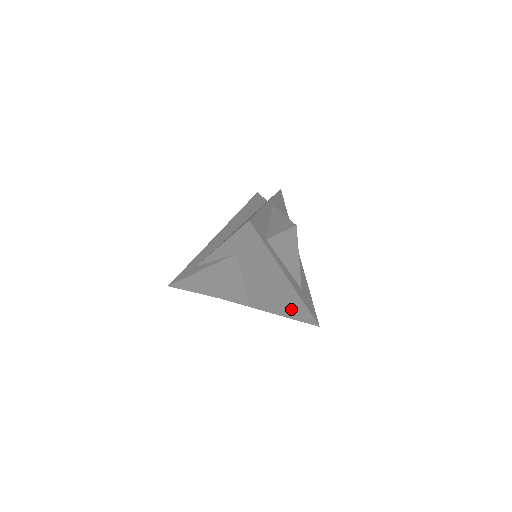
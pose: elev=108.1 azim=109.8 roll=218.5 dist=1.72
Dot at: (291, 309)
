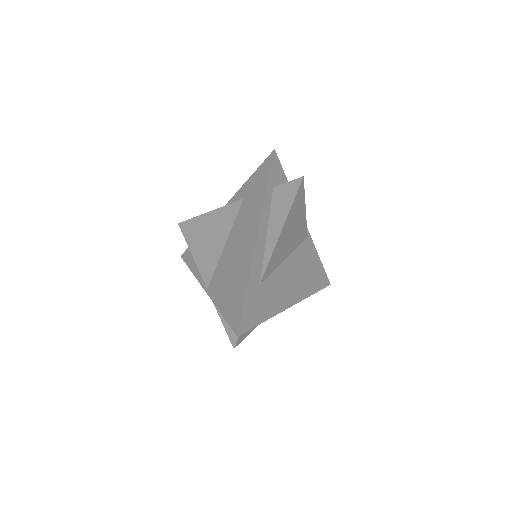
Dot at: (233, 295)
